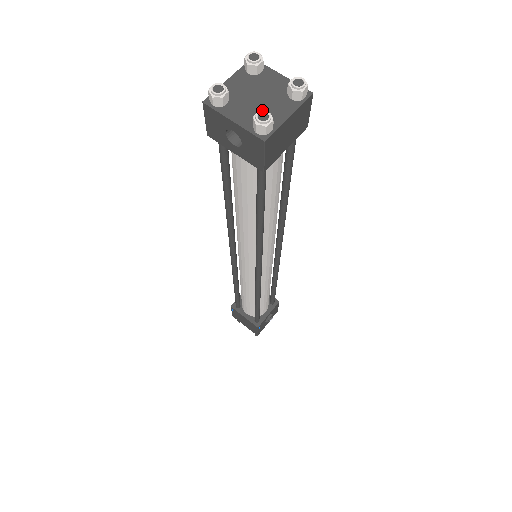
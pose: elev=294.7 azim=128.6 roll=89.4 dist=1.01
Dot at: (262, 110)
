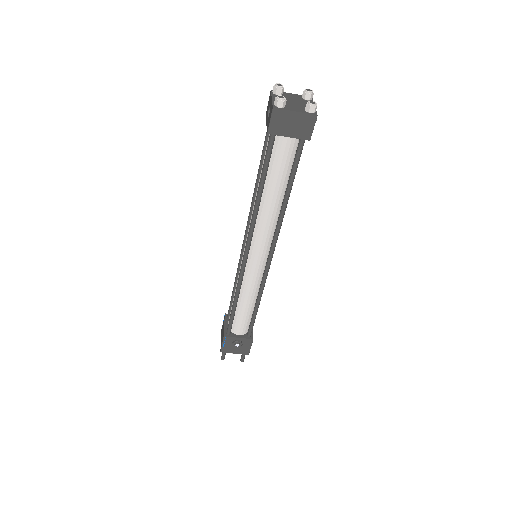
Dot at: occluded
